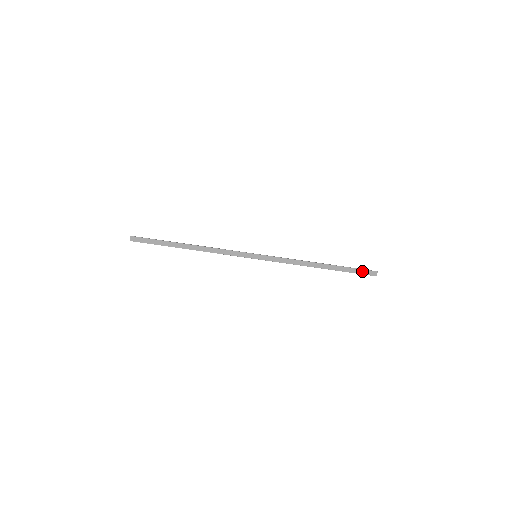
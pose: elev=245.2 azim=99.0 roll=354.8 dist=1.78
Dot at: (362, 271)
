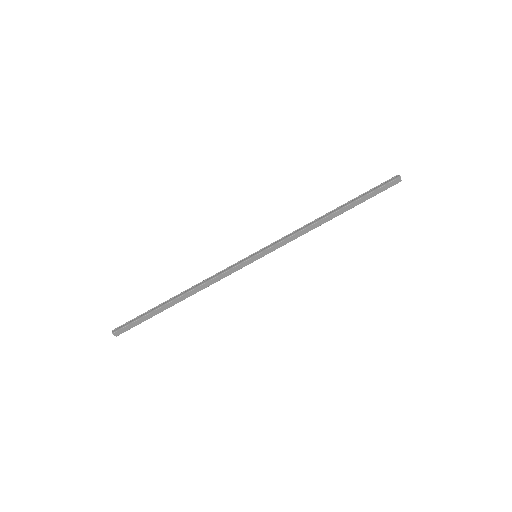
Dot at: (382, 188)
